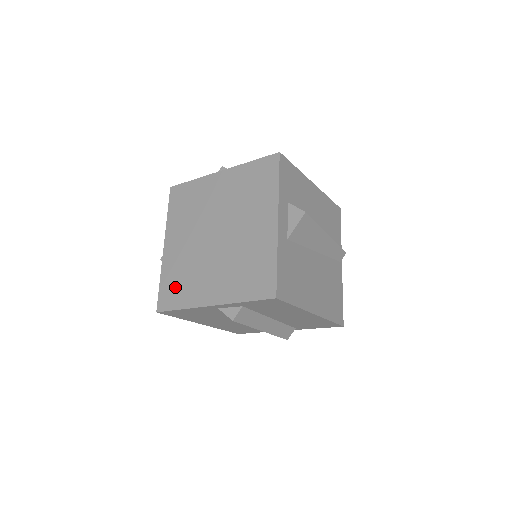
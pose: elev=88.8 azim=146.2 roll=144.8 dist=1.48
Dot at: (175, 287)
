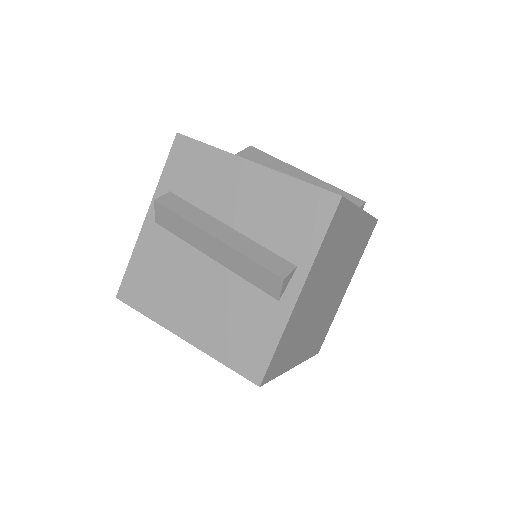
Dot at: occluded
